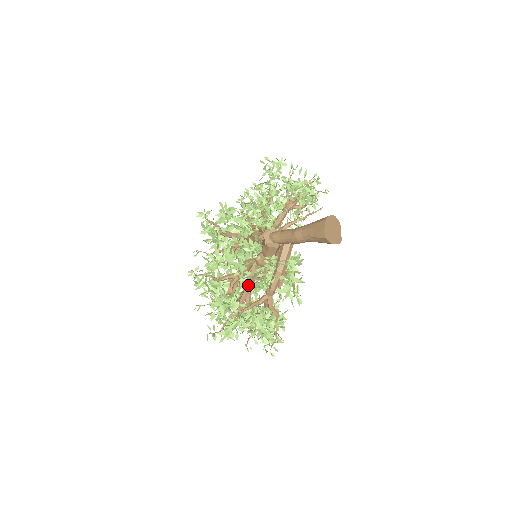
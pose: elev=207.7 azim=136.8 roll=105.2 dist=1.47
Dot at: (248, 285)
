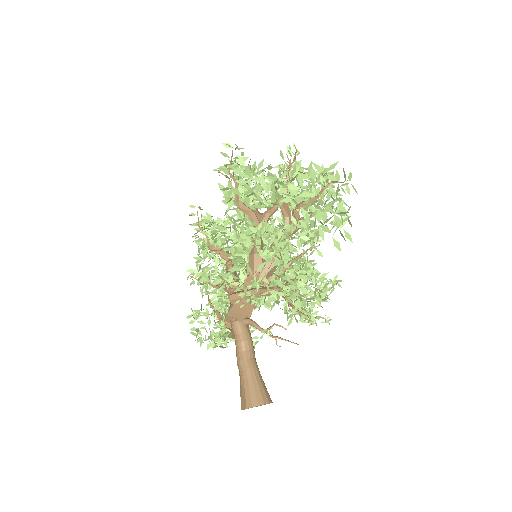
Dot at: occluded
